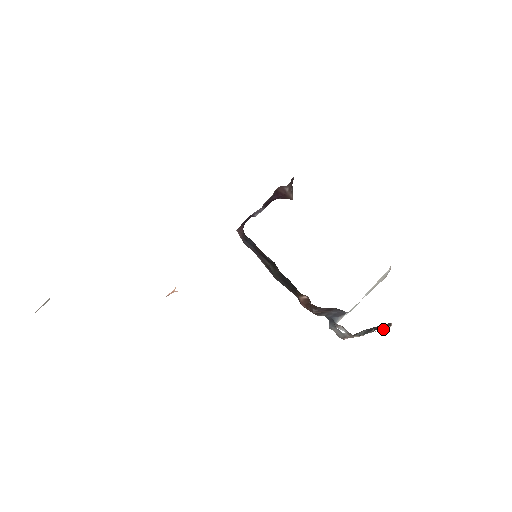
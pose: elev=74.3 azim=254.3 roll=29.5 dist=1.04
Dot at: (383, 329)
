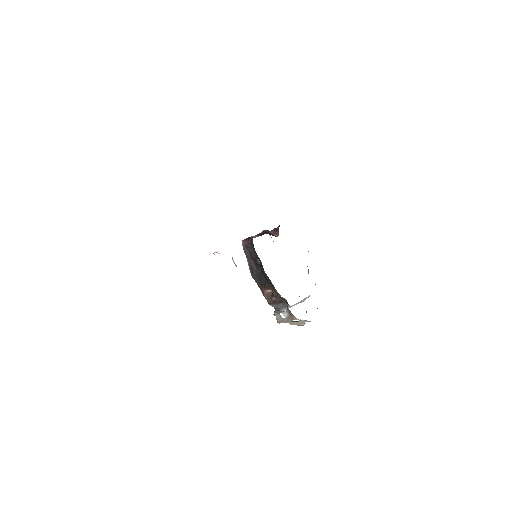
Dot at: (301, 325)
